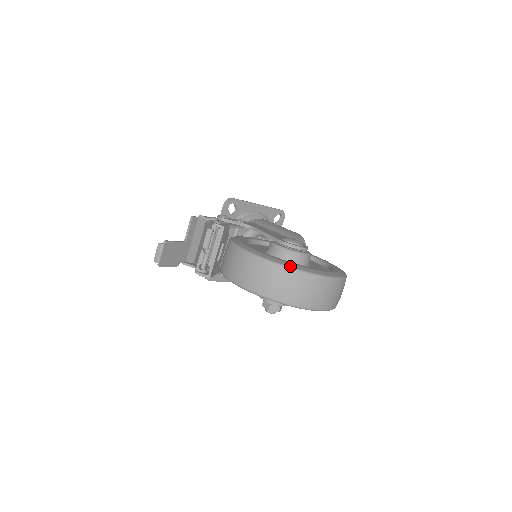
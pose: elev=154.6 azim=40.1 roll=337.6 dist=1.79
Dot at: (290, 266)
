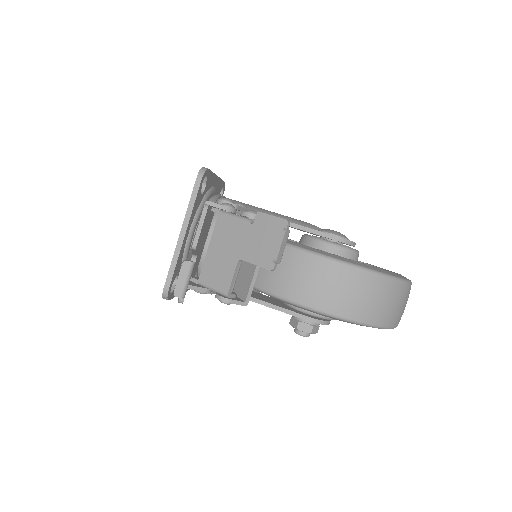
Dot at: (397, 276)
